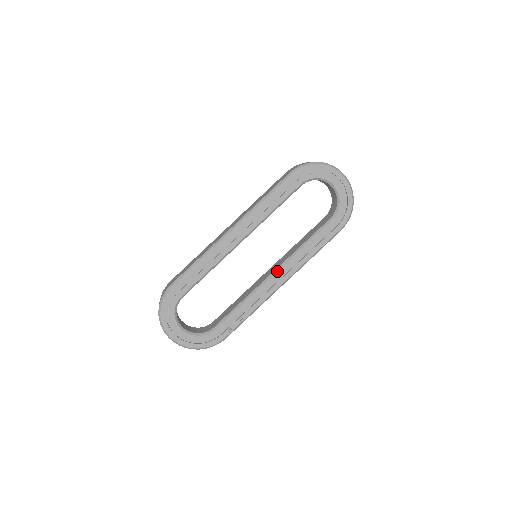
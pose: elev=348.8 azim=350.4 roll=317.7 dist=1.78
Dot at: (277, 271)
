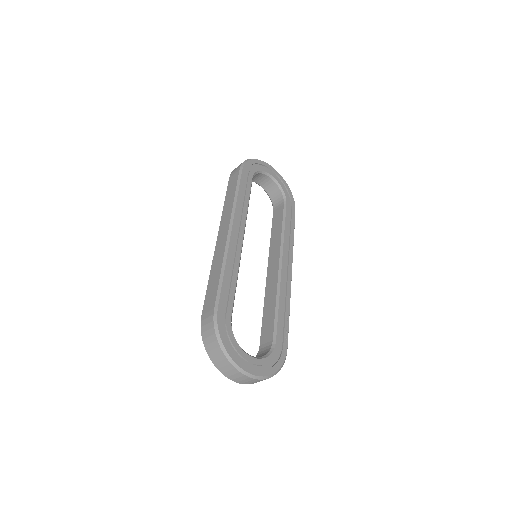
Dot at: (282, 260)
